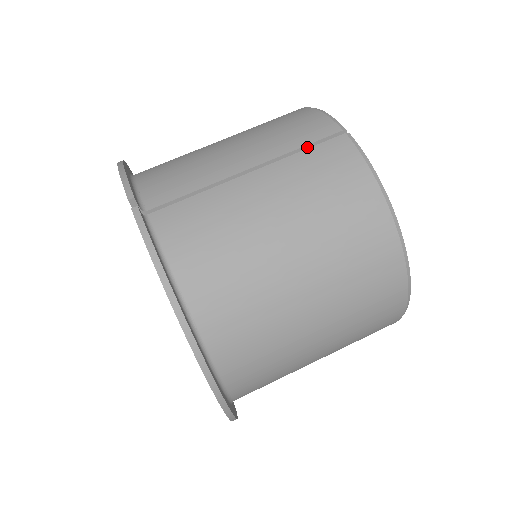
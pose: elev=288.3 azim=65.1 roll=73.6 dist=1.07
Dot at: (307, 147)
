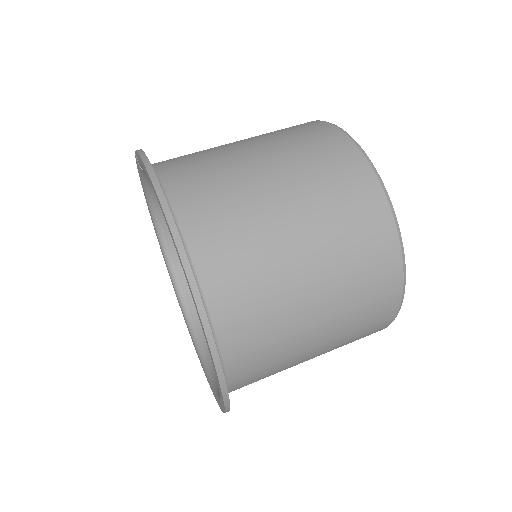
Dot at: occluded
